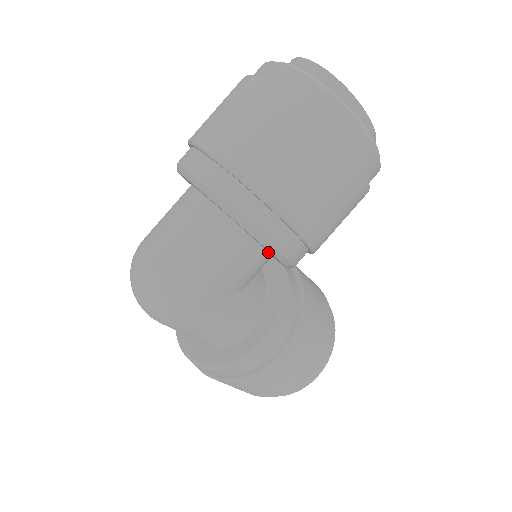
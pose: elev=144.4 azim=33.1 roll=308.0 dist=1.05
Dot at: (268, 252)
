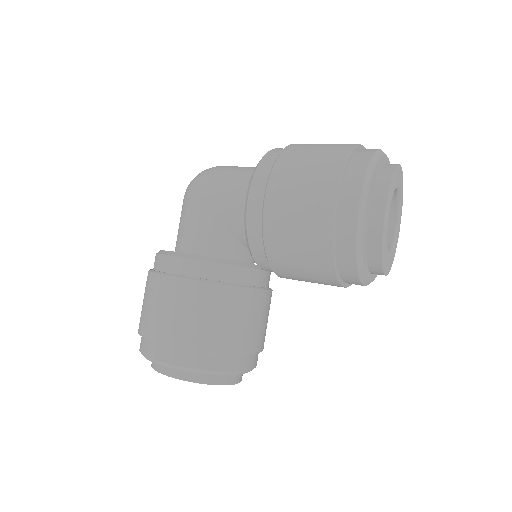
Dot at: occluded
